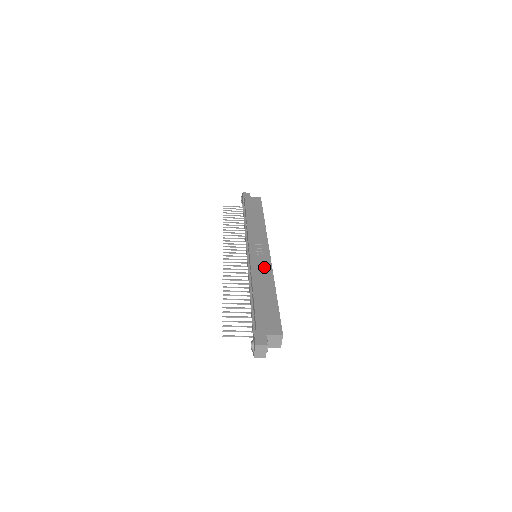
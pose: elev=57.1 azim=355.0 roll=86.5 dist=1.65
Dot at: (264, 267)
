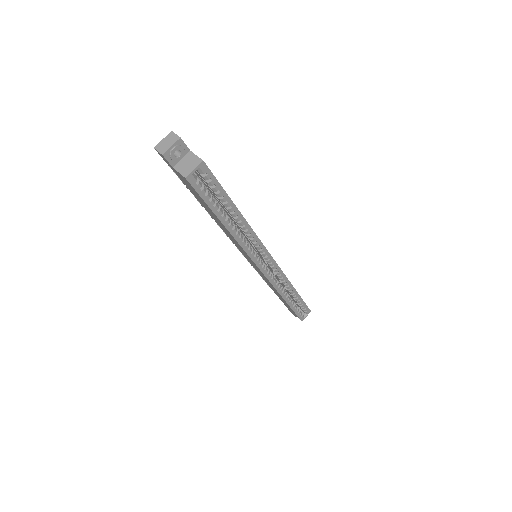
Dot at: occluded
